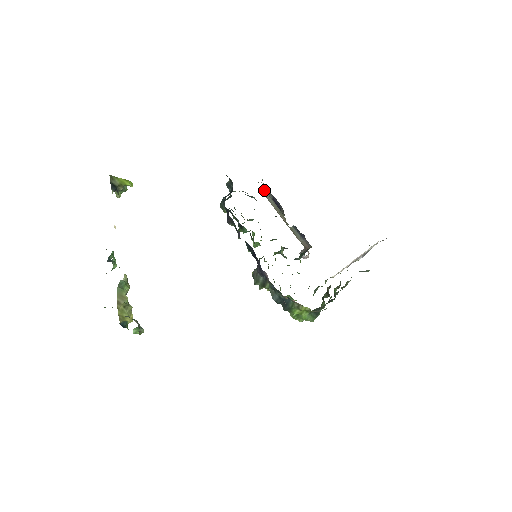
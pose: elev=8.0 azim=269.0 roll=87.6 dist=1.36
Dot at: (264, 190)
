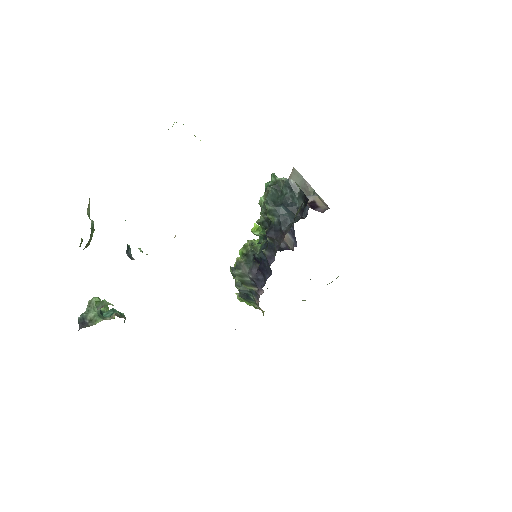
Dot at: (299, 178)
